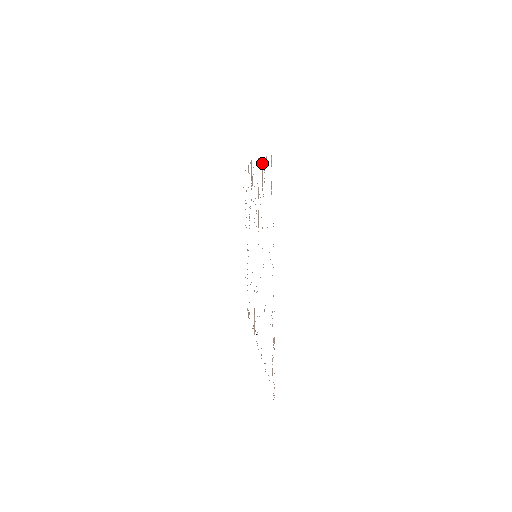
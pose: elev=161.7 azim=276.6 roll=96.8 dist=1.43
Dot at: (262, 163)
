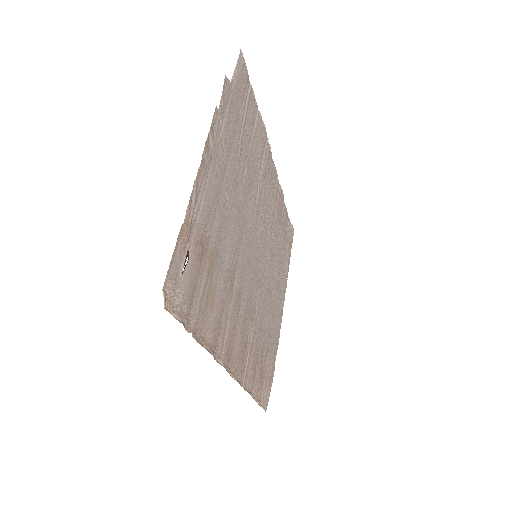
Dot at: (256, 113)
